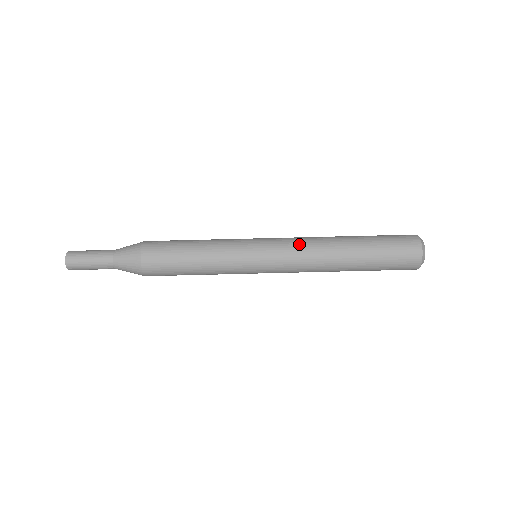
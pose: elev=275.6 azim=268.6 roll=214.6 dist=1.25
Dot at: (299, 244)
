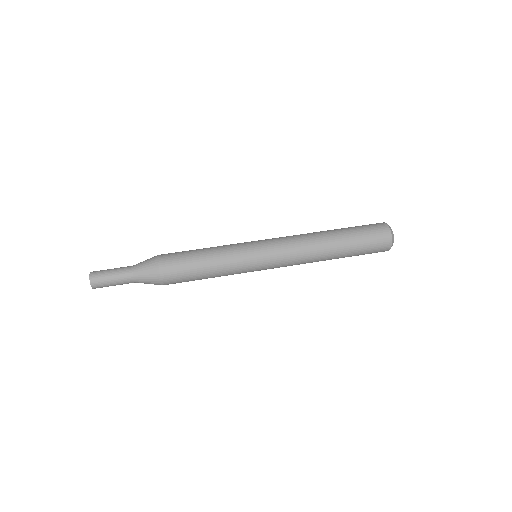
Dot at: (292, 243)
